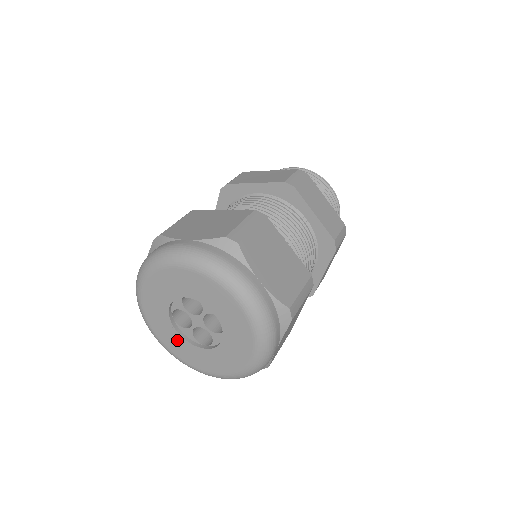
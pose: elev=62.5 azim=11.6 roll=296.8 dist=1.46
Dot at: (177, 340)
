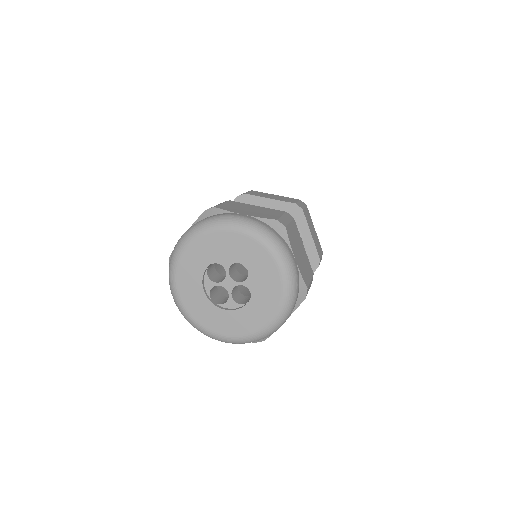
Dot at: (228, 318)
